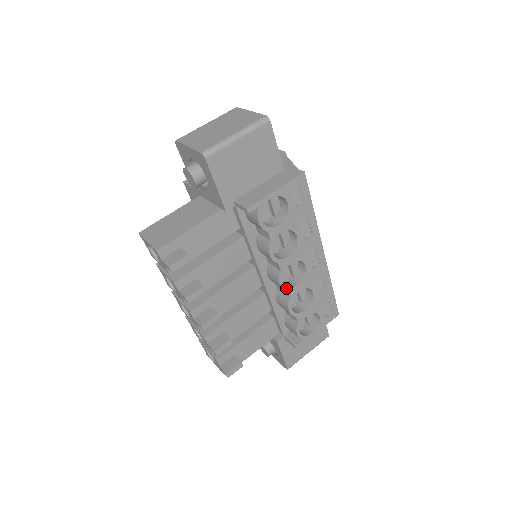
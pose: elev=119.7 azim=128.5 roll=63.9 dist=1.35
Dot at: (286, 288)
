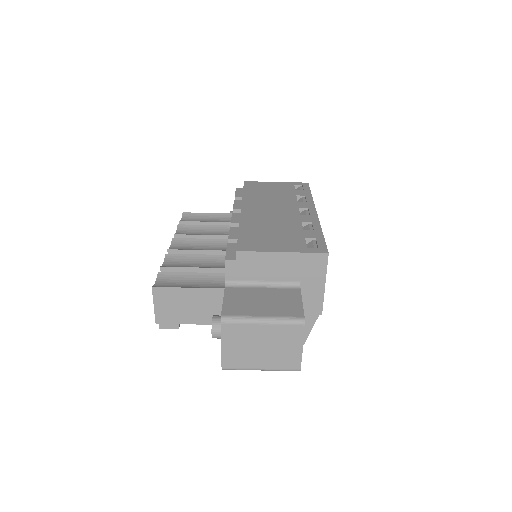
Dot at: occluded
